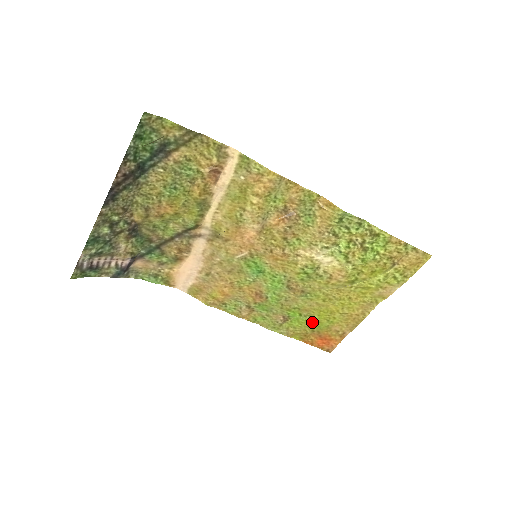
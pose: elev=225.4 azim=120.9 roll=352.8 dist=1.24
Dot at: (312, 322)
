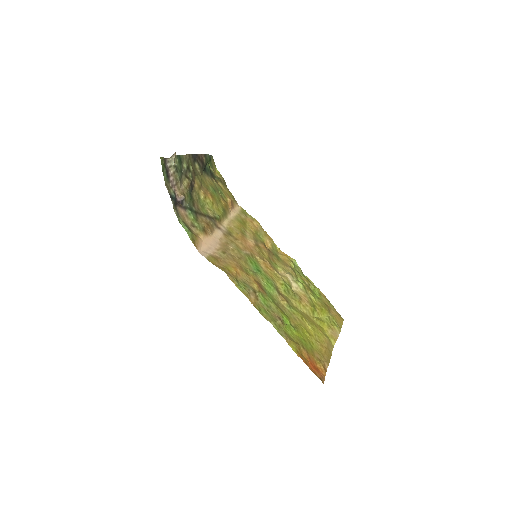
Dot at: (300, 337)
